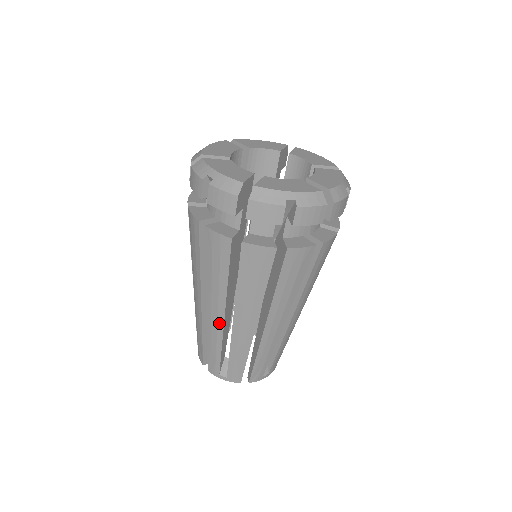
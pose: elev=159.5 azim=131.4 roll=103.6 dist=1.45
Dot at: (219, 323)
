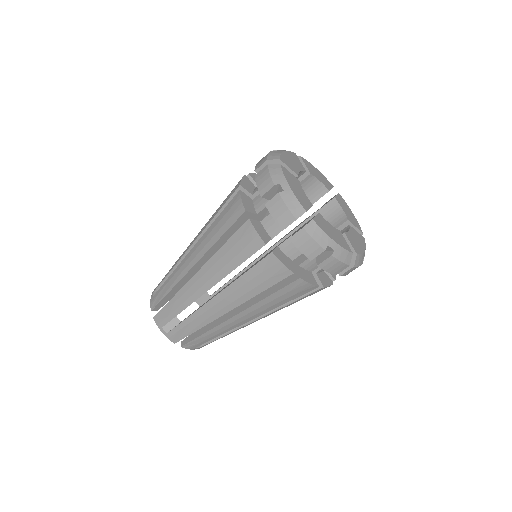
Dot at: (198, 292)
